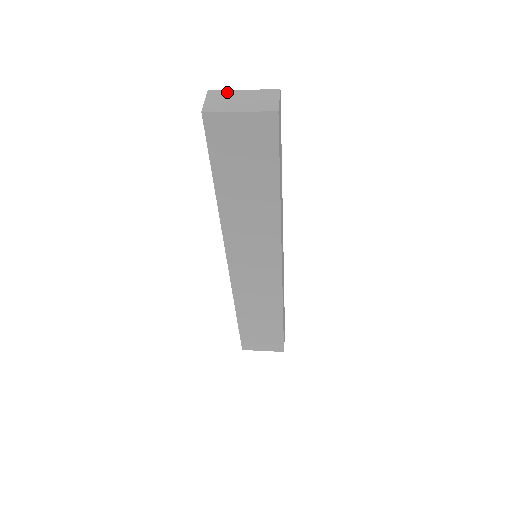
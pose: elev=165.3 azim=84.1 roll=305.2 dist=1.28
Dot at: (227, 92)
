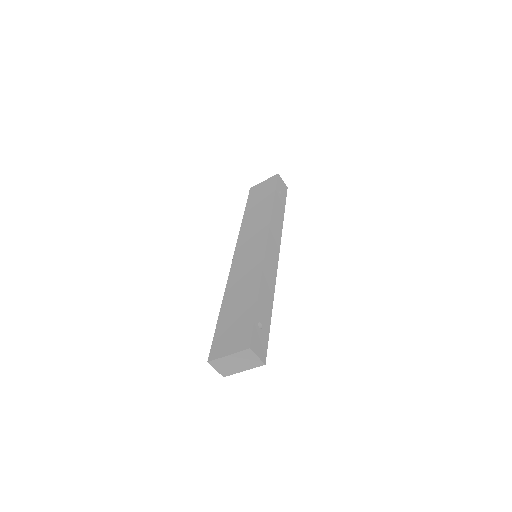
Dot at: occluded
